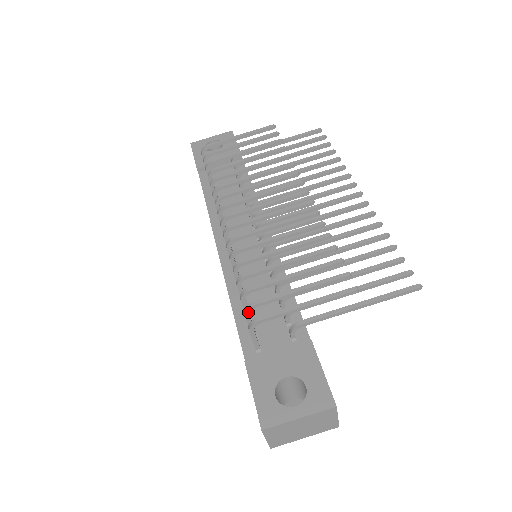
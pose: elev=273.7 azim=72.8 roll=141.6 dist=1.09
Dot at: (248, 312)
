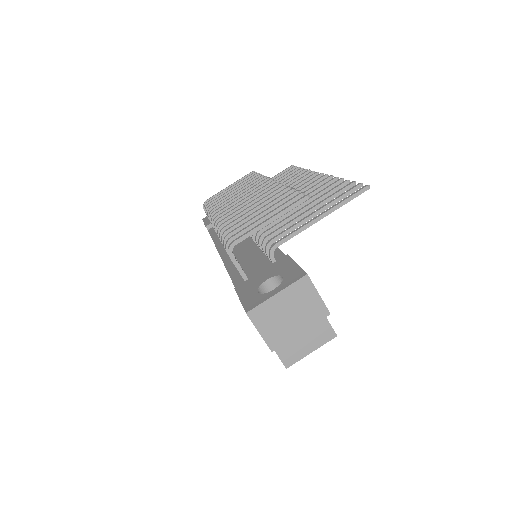
Dot at: occluded
